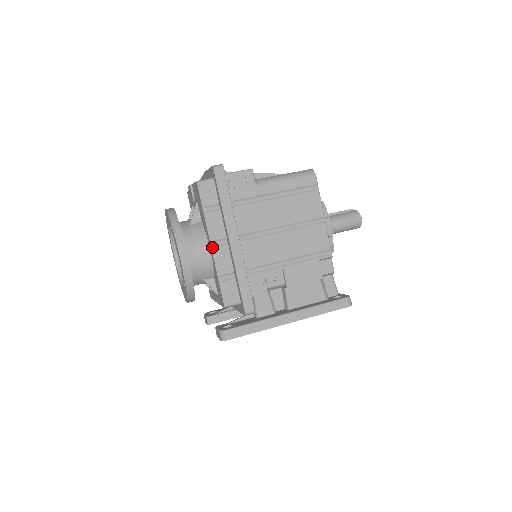
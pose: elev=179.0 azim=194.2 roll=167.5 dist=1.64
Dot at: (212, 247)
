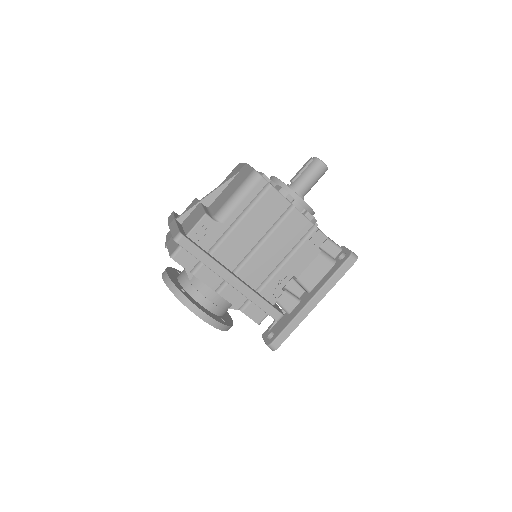
Dot at: (219, 294)
